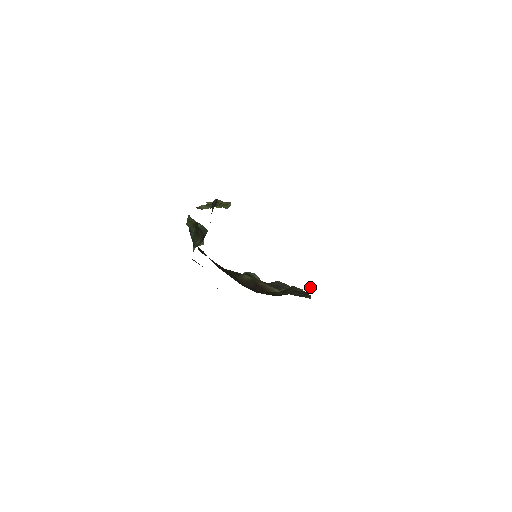
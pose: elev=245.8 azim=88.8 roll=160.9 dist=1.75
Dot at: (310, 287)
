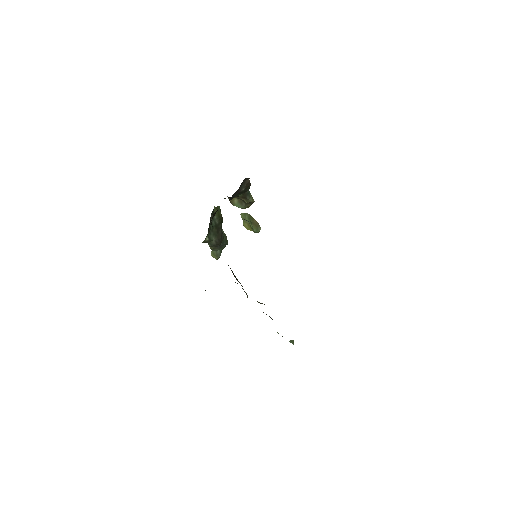
Dot at: (291, 342)
